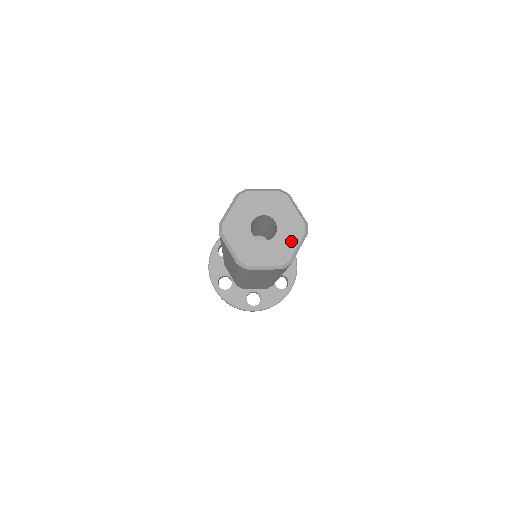
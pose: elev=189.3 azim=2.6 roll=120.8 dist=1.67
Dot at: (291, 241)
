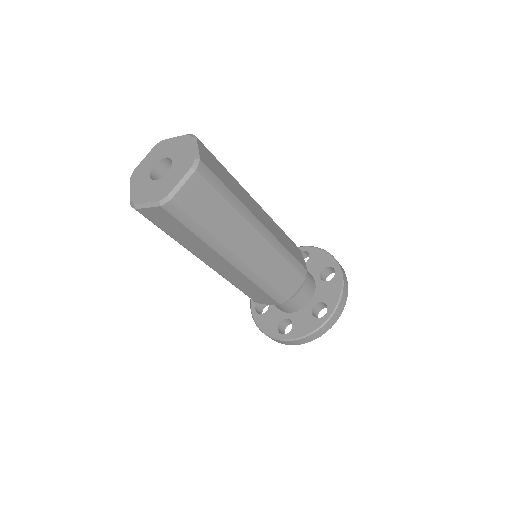
Dot at: (186, 151)
